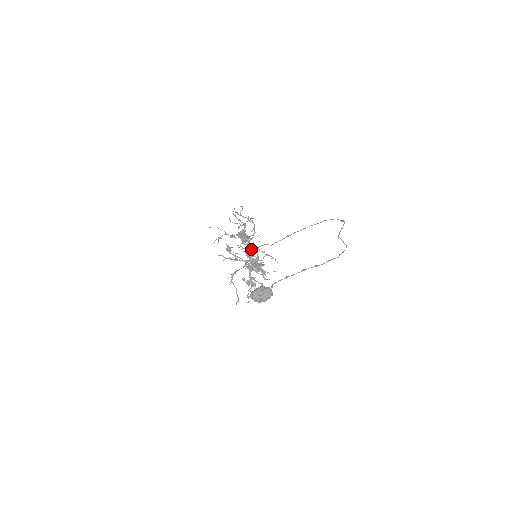
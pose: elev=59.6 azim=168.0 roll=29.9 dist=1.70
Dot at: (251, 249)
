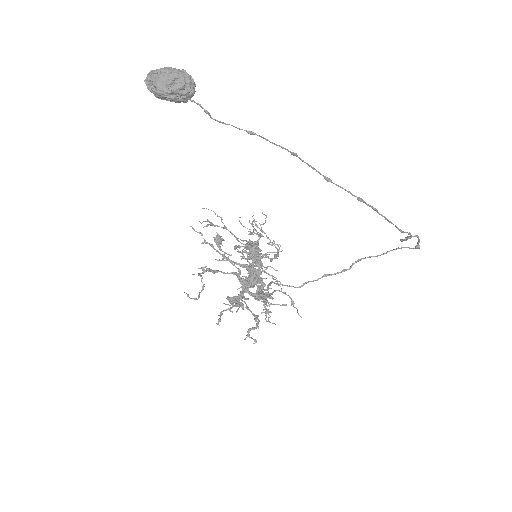
Dot at: (259, 269)
